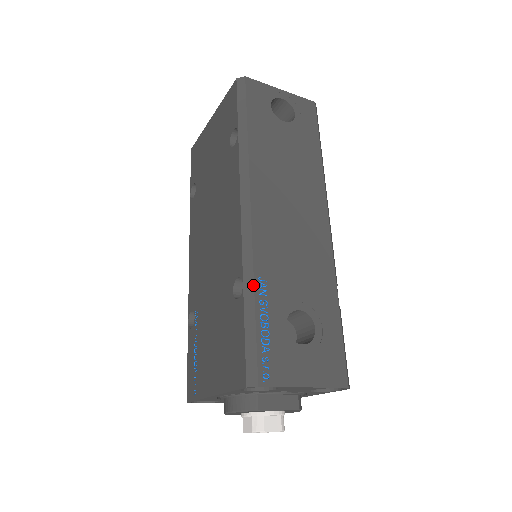
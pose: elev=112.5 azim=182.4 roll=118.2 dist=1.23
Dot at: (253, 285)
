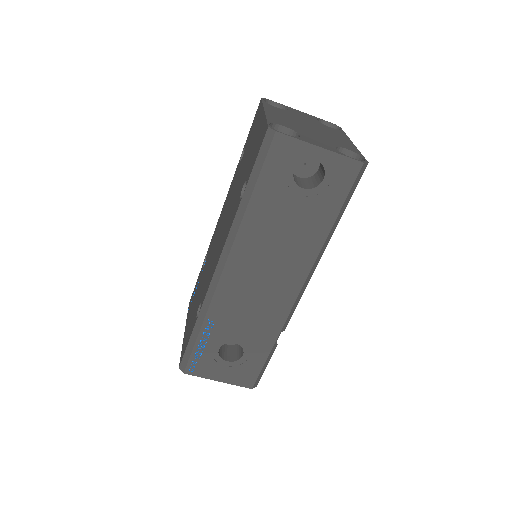
Dot at: (202, 322)
